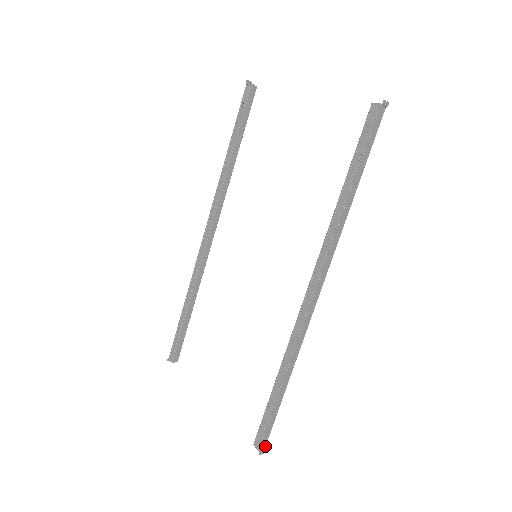
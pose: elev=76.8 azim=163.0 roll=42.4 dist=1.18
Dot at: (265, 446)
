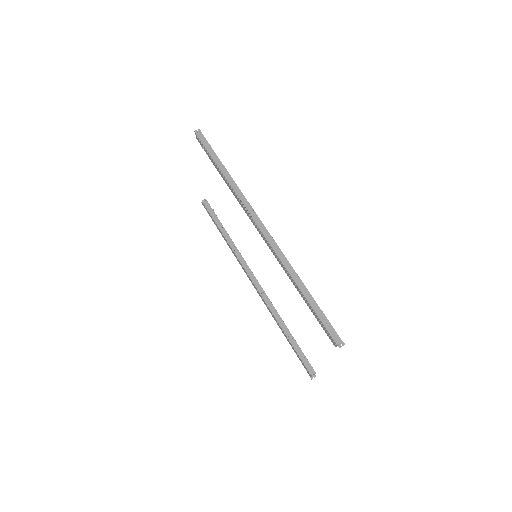
Dot at: (340, 340)
